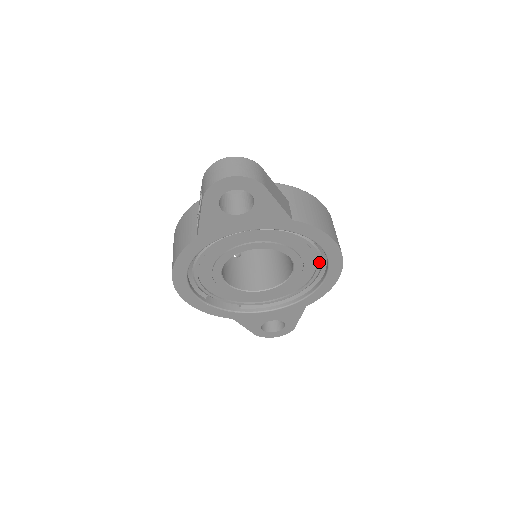
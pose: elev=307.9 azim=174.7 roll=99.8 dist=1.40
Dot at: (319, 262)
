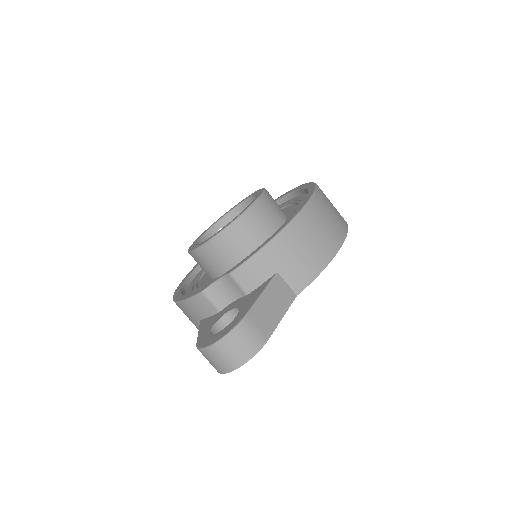
Dot at: occluded
